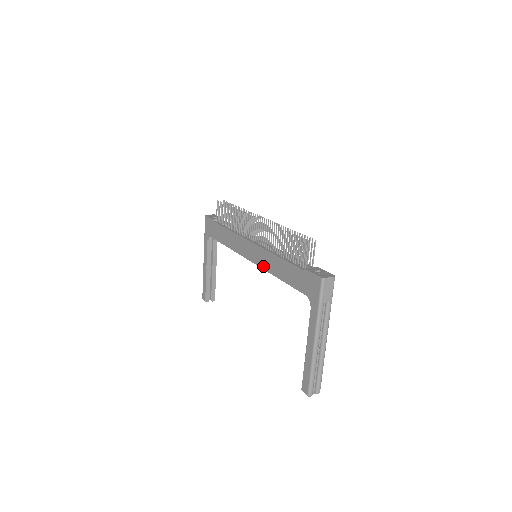
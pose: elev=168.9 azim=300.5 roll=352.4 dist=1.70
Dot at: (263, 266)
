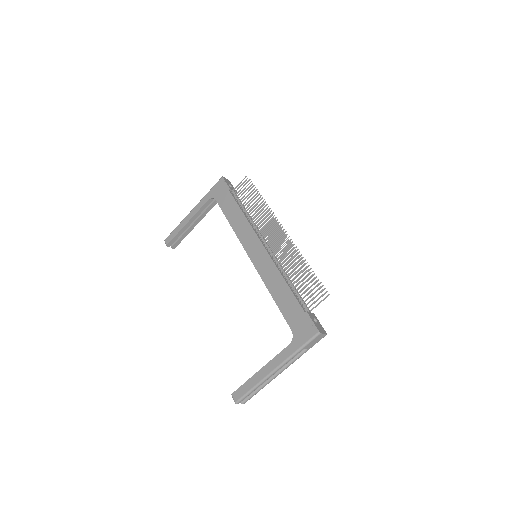
Dot at: (262, 273)
